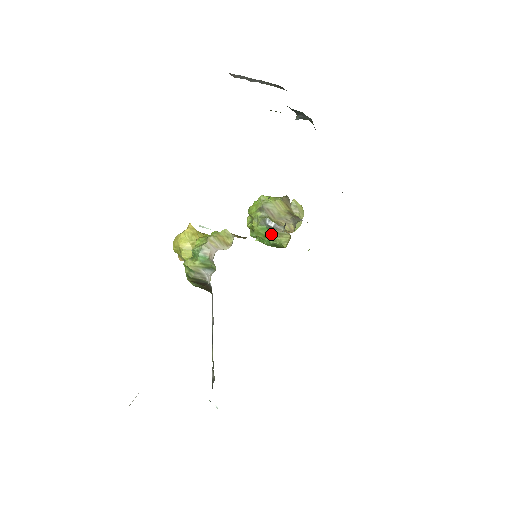
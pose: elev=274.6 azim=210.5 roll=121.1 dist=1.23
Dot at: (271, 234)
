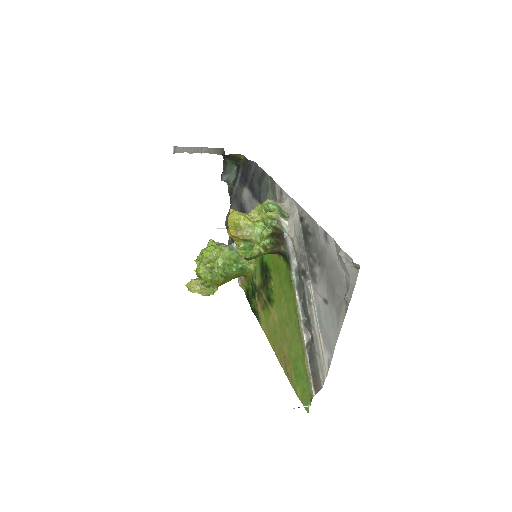
Dot at: (239, 257)
